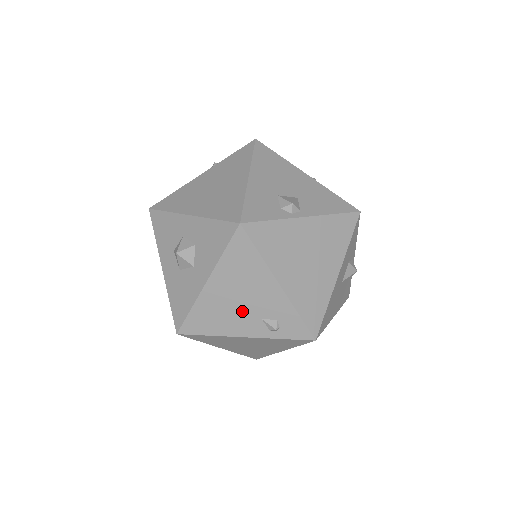
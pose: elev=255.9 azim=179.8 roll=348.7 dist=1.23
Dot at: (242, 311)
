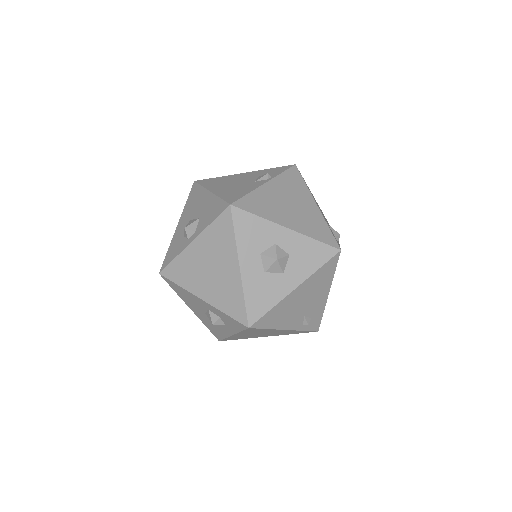
Dot at: (299, 311)
